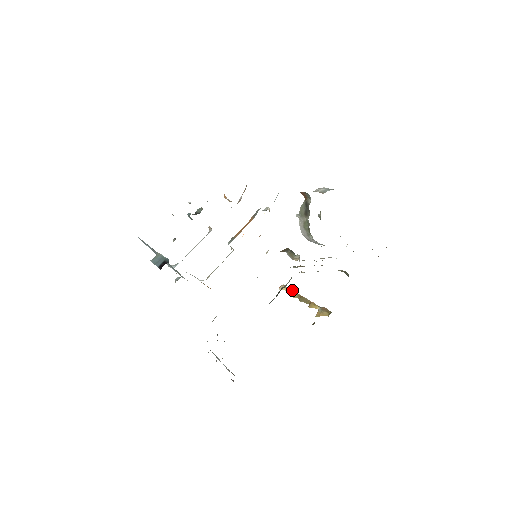
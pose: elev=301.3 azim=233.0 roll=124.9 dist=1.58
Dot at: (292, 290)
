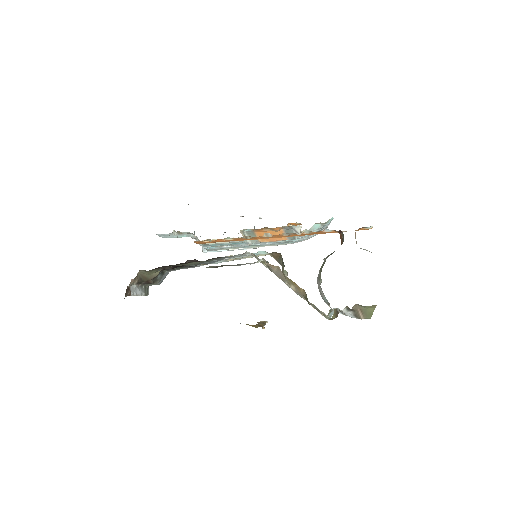
Dot at: occluded
